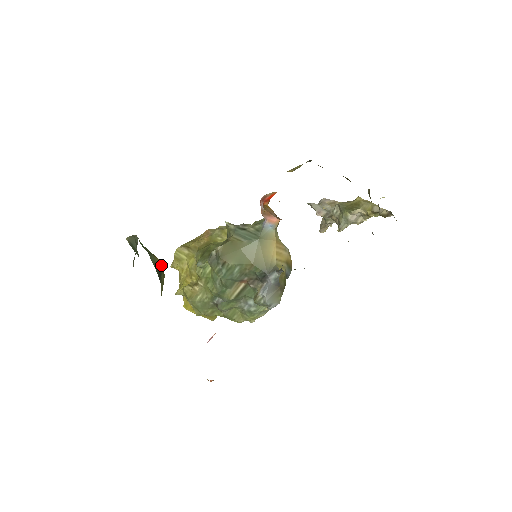
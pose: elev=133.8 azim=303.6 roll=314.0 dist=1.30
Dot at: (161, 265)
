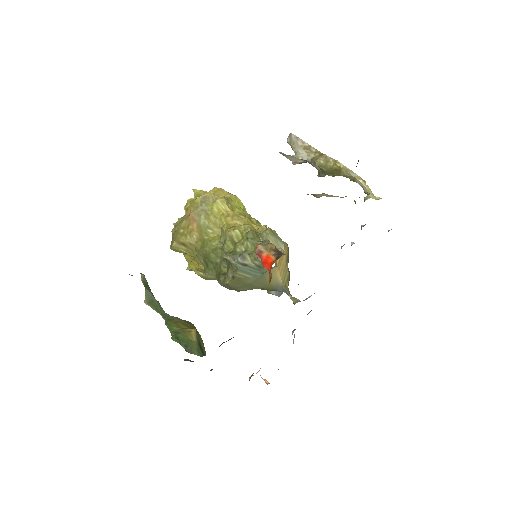
Dot at: (196, 336)
